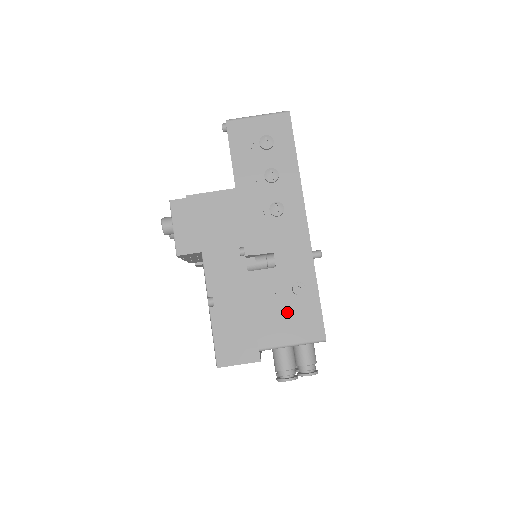
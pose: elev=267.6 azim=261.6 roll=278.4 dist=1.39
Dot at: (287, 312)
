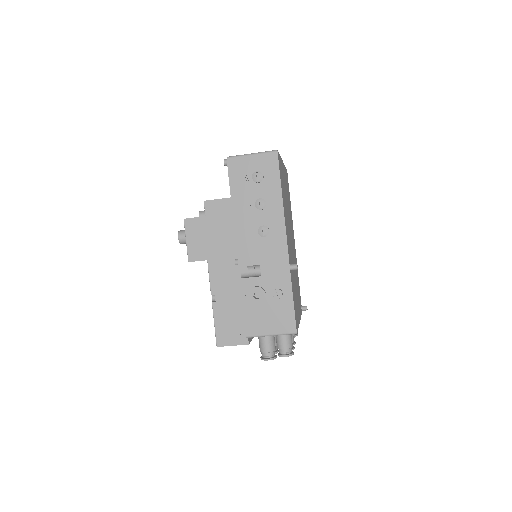
Dot at: (268, 311)
